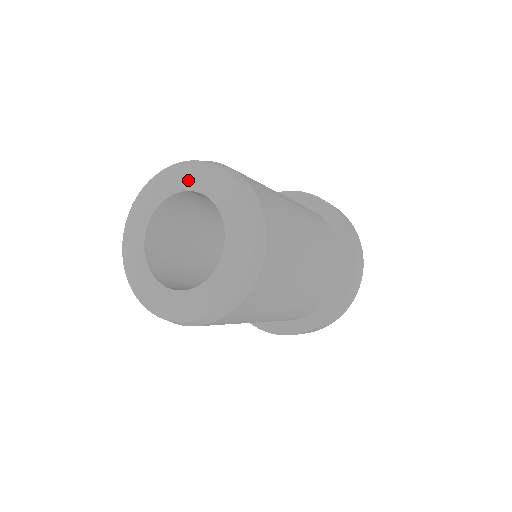
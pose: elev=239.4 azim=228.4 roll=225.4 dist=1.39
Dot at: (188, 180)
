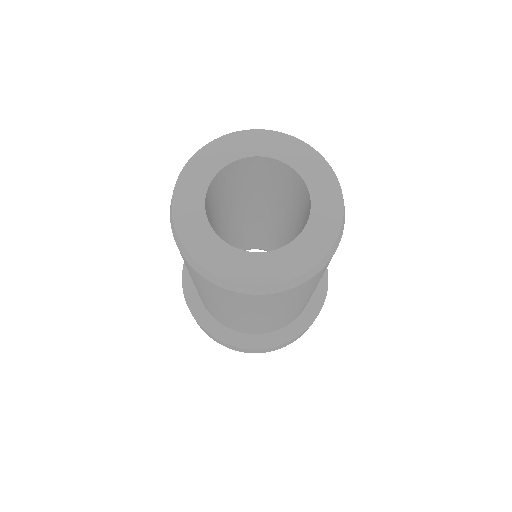
Dot at: (292, 155)
